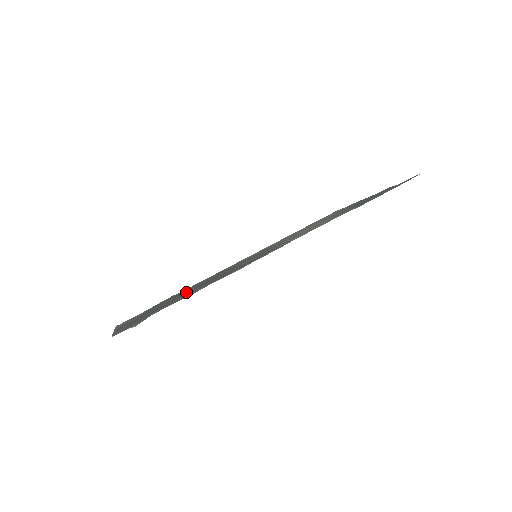
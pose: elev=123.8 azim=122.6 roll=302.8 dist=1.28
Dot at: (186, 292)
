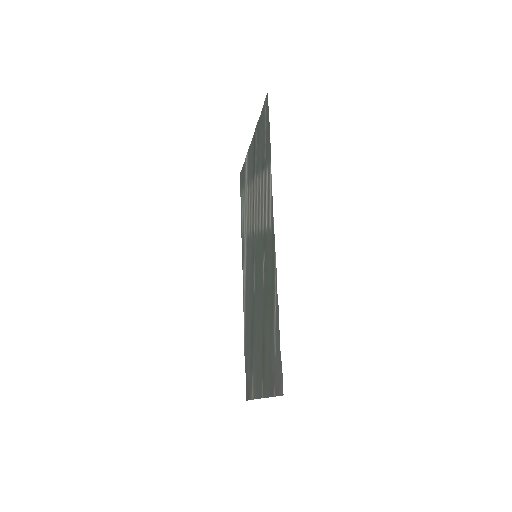
Dot at: (260, 325)
